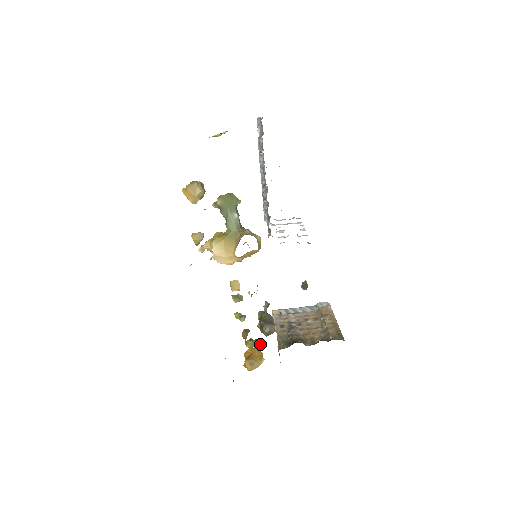
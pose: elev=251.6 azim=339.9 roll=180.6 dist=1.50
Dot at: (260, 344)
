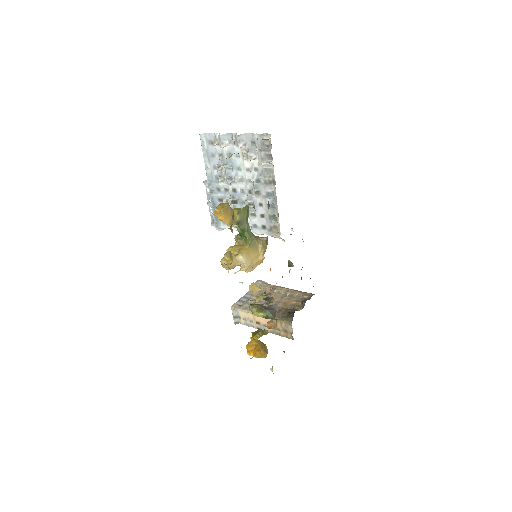
Dot at: (266, 330)
